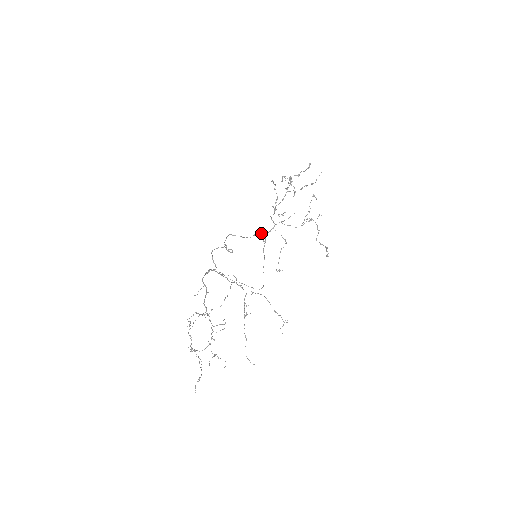
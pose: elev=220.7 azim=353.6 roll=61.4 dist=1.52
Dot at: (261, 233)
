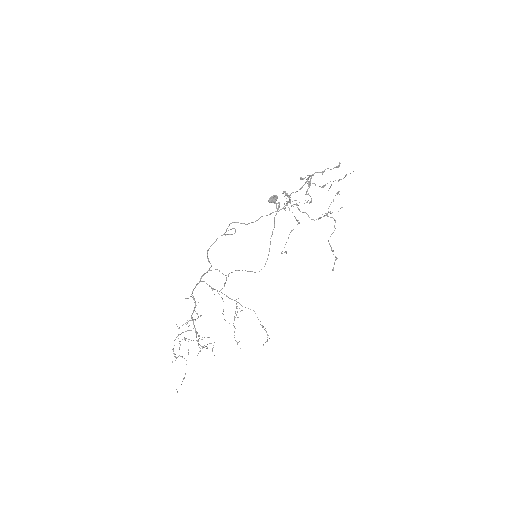
Dot at: (271, 213)
